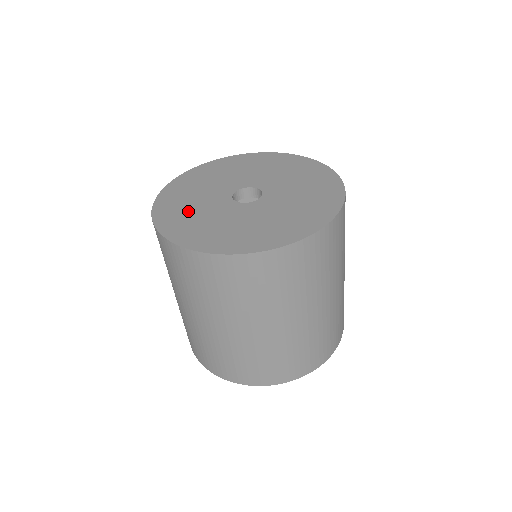
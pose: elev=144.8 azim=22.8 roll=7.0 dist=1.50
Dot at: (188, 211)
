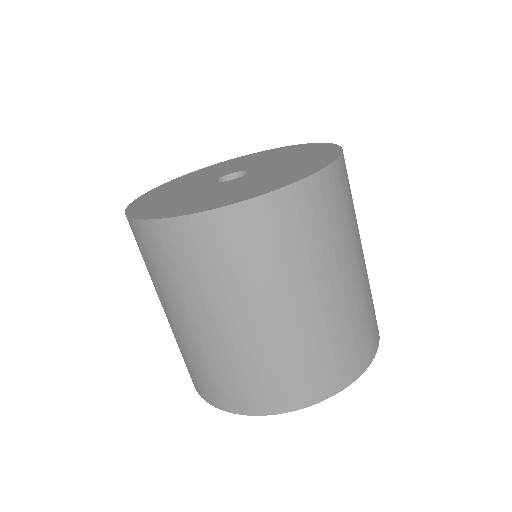
Dot at: (176, 201)
